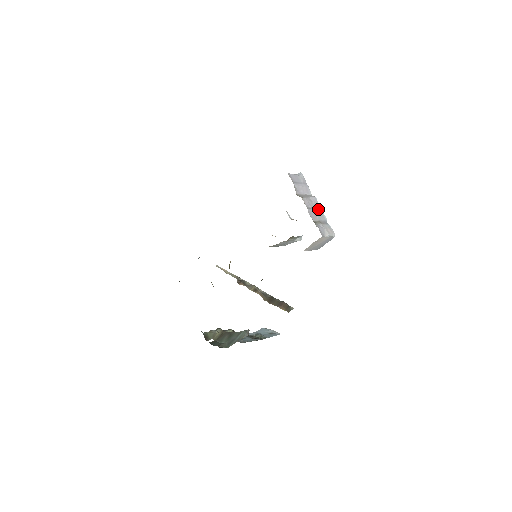
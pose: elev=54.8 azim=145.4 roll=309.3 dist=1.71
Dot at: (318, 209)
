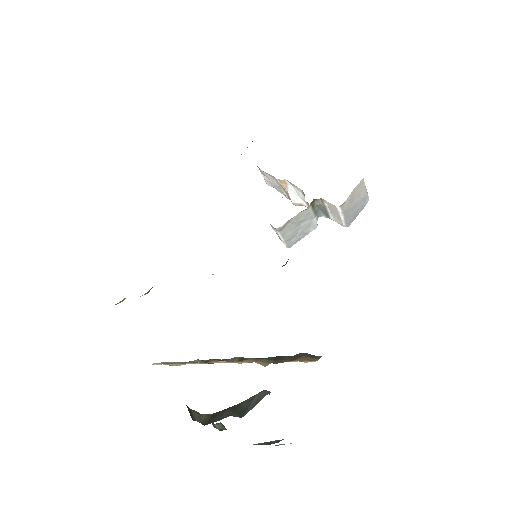
Dot at: occluded
